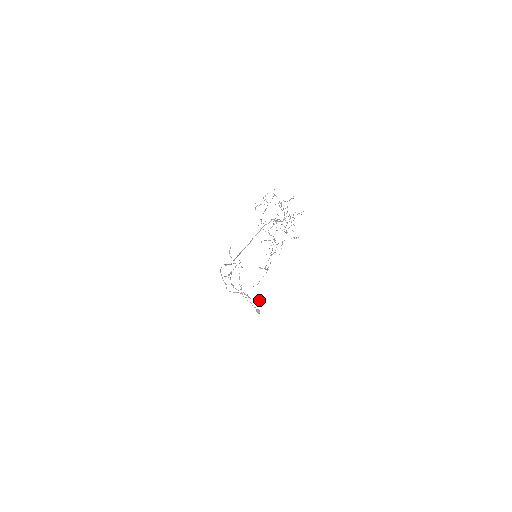
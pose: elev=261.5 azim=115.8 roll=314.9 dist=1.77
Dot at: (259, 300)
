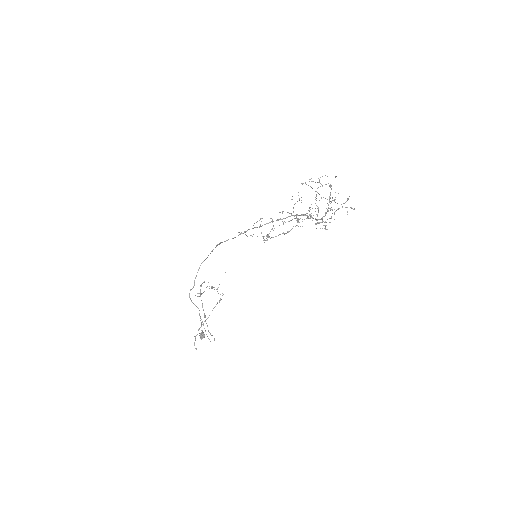
Dot at: occluded
